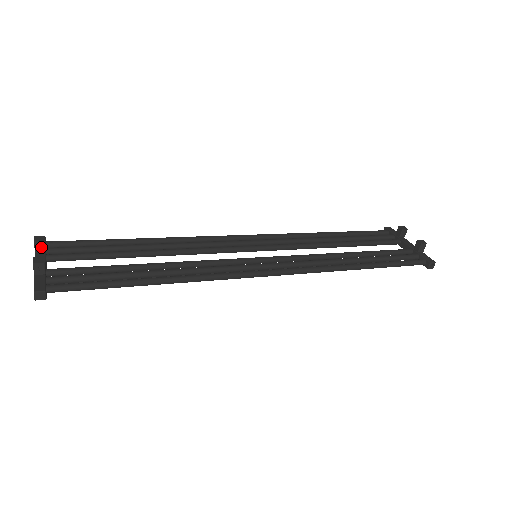
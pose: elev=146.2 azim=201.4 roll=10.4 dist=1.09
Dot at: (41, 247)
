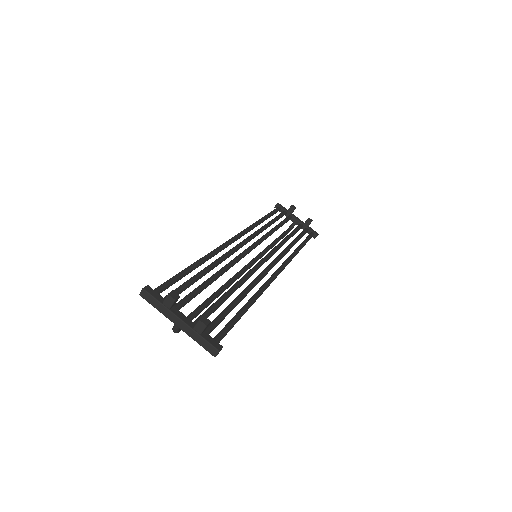
Dot at: (175, 303)
